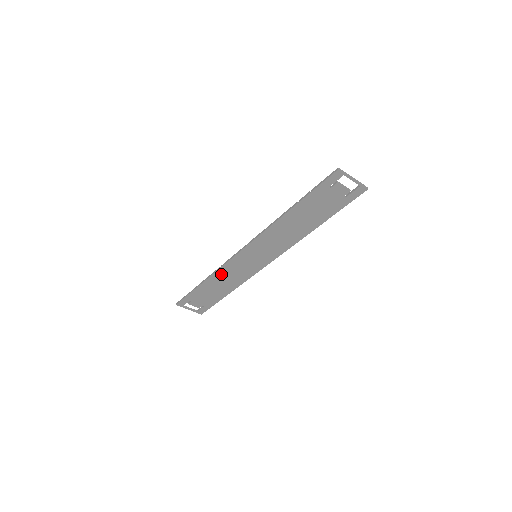
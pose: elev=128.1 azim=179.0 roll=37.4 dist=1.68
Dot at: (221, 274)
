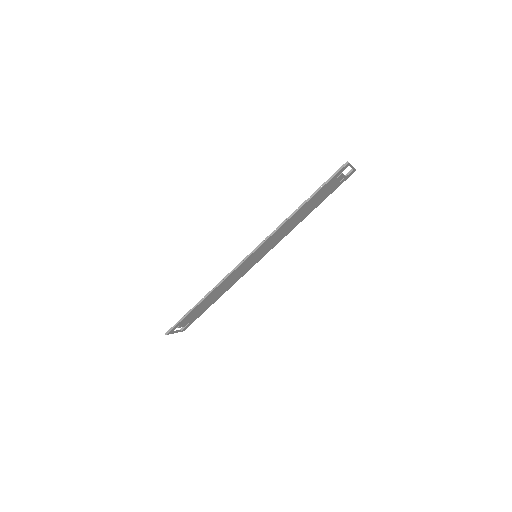
Dot at: (221, 286)
